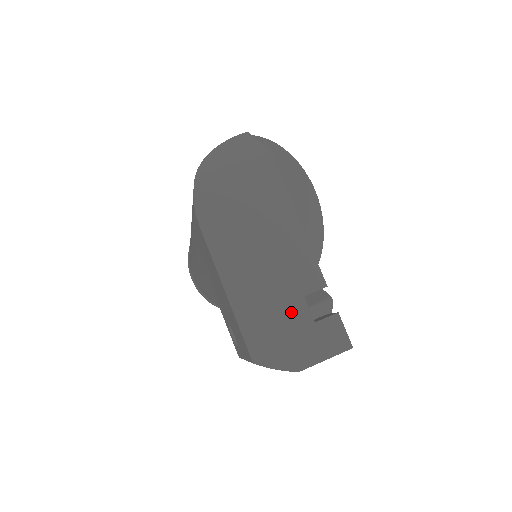
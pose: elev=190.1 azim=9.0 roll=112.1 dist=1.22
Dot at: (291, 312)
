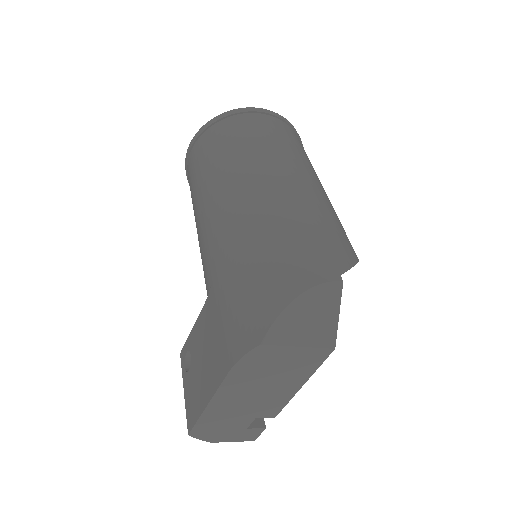
Dot at: (238, 422)
